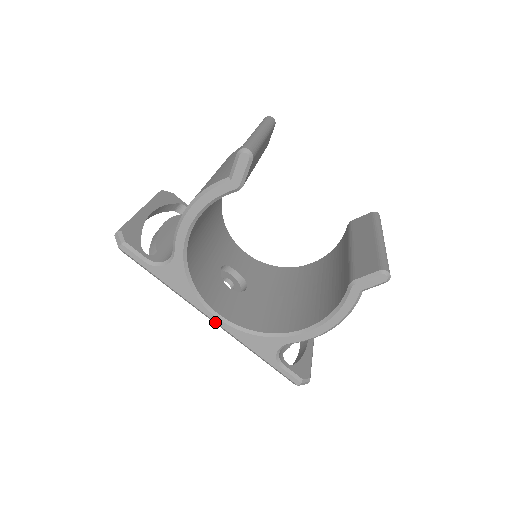
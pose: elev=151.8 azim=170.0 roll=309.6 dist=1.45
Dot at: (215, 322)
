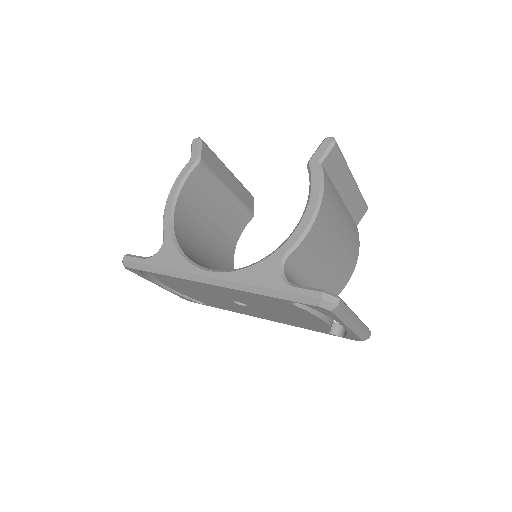
Dot at: (211, 278)
